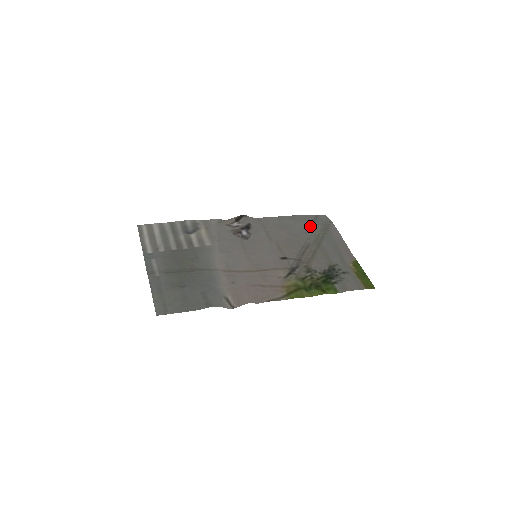
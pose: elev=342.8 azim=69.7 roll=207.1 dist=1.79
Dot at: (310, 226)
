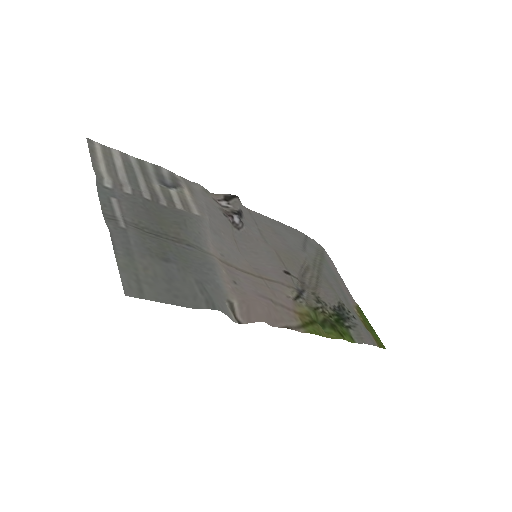
Dot at: (304, 245)
